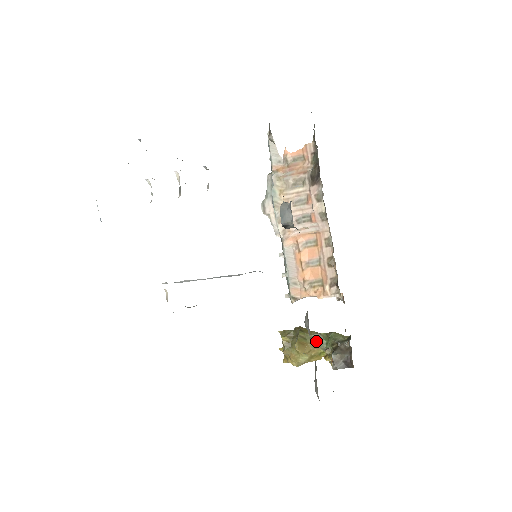
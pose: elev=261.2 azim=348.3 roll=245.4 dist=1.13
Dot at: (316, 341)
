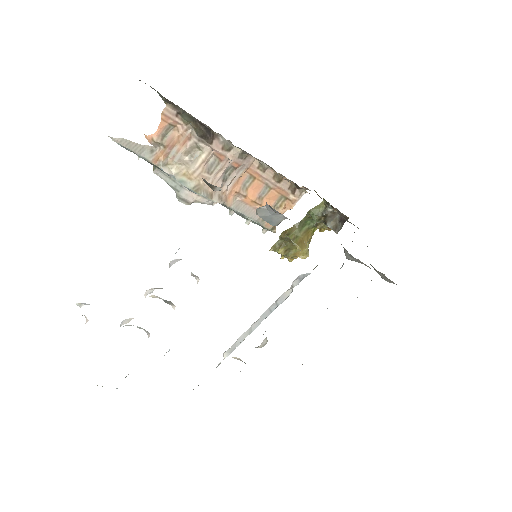
Dot at: (304, 228)
